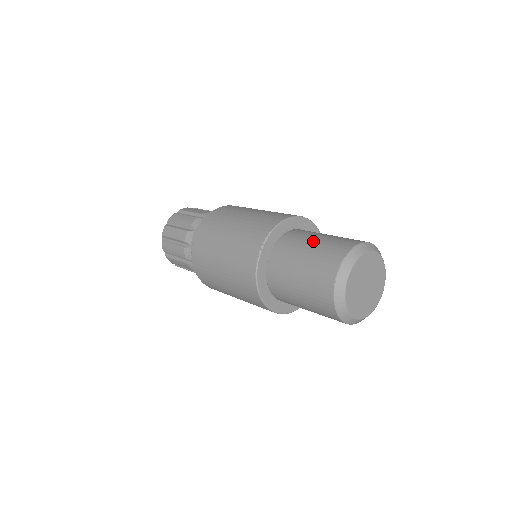
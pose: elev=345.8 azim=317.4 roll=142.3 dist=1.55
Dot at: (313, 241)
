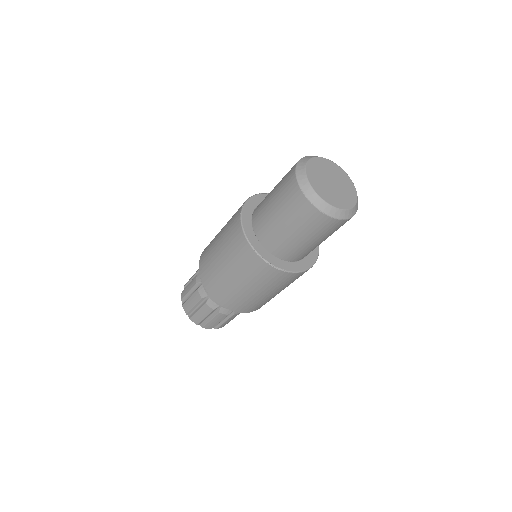
Dot at: occluded
